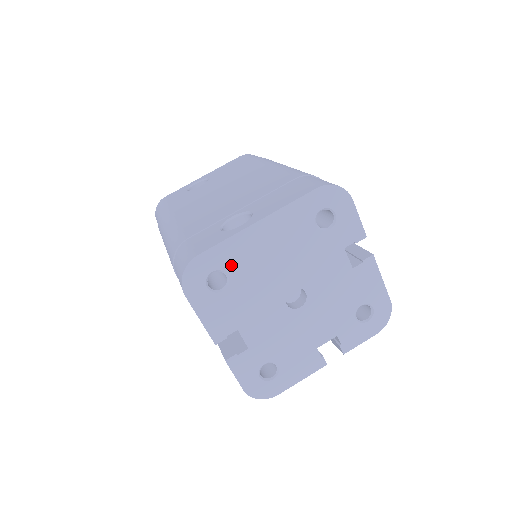
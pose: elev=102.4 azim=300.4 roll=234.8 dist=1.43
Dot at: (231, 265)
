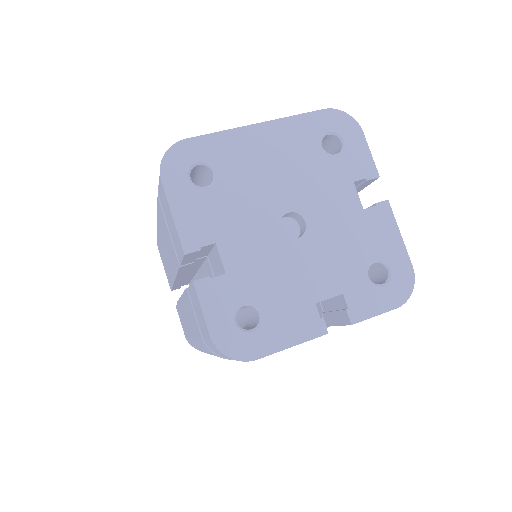
Dot at: (221, 161)
